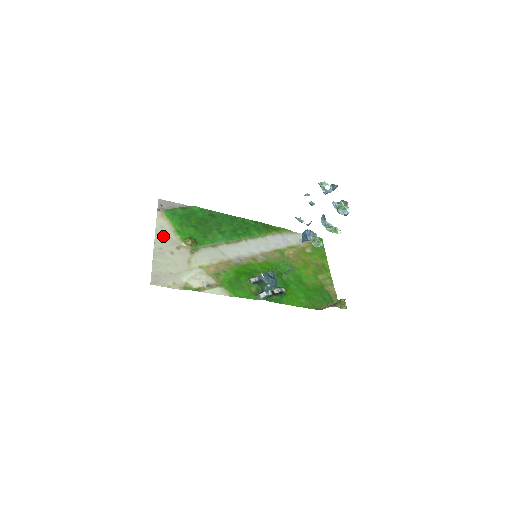
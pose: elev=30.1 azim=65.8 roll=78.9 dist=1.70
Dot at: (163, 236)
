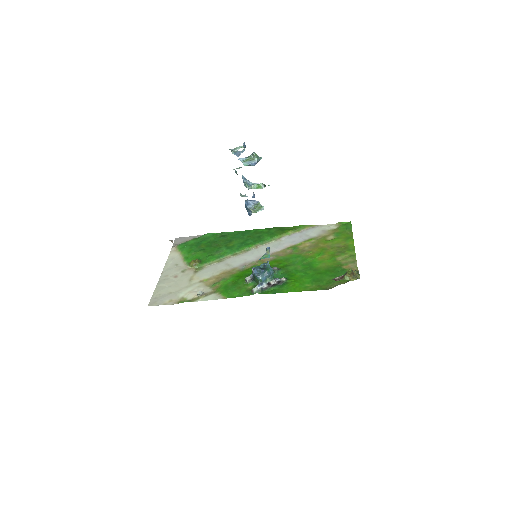
Dot at: (171, 265)
